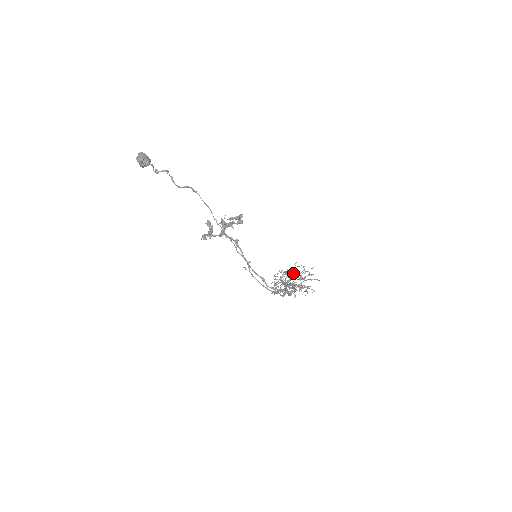
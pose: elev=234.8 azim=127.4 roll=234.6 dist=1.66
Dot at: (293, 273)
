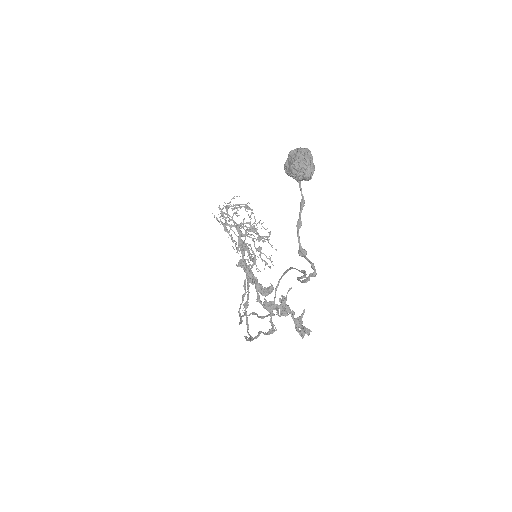
Dot at: occluded
